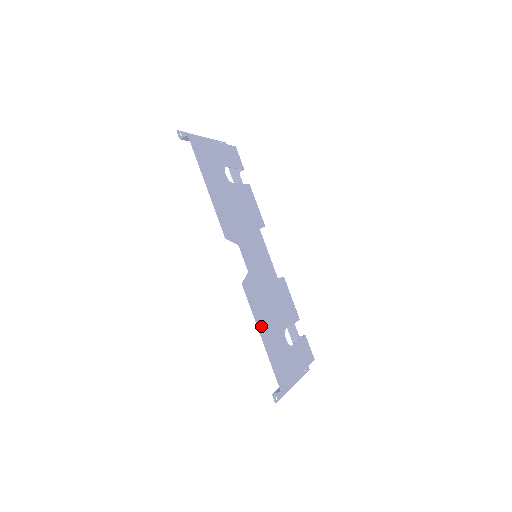
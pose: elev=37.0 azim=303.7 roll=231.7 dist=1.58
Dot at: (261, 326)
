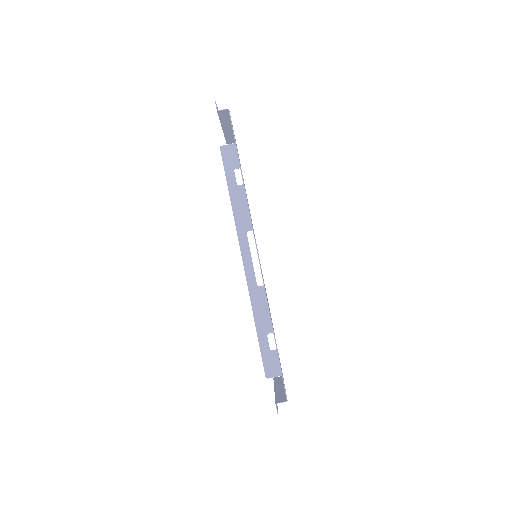
Dot at: occluded
